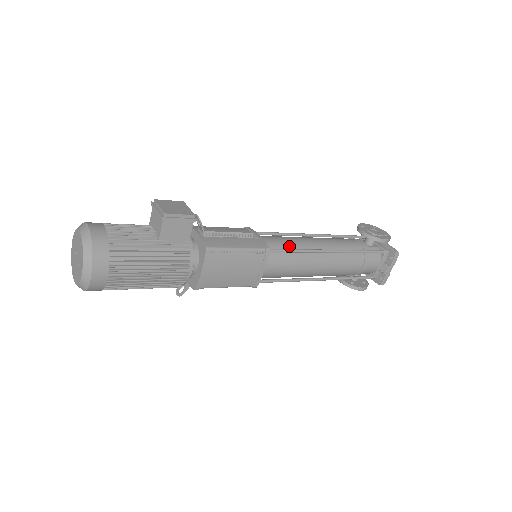
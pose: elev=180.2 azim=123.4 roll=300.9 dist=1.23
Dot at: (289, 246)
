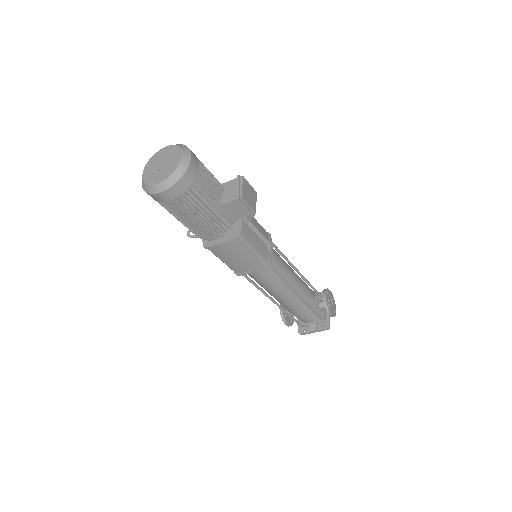
Dot at: (281, 271)
